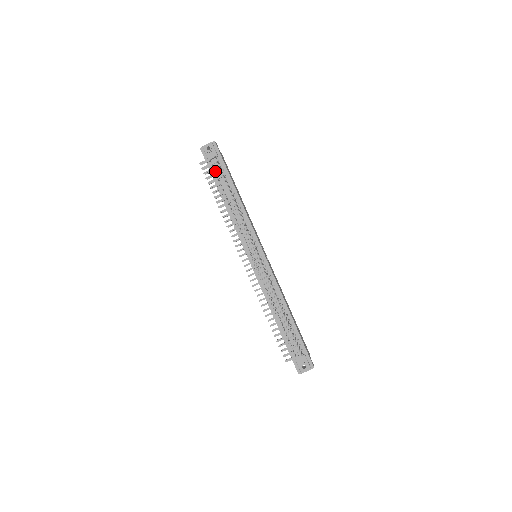
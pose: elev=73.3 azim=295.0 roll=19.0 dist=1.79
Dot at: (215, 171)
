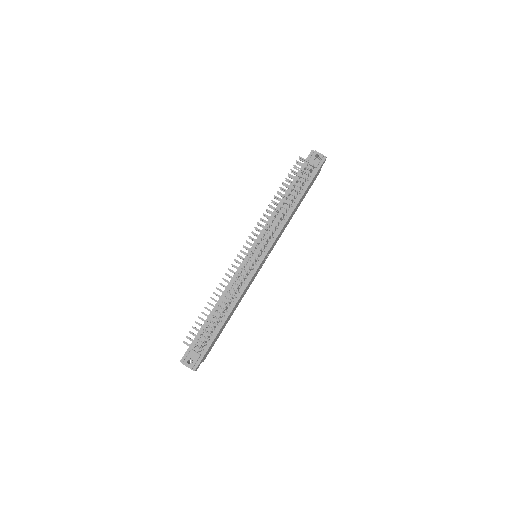
Dot at: (302, 174)
